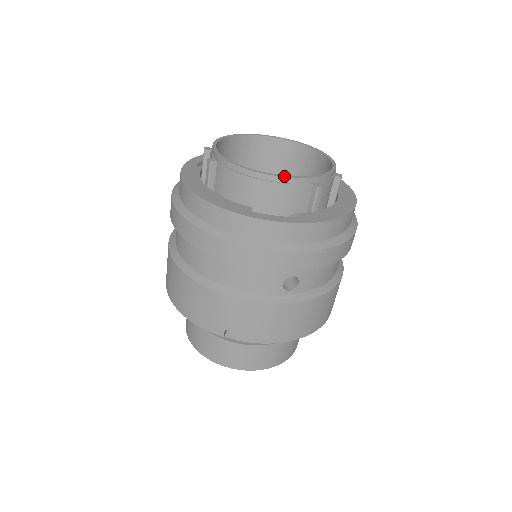
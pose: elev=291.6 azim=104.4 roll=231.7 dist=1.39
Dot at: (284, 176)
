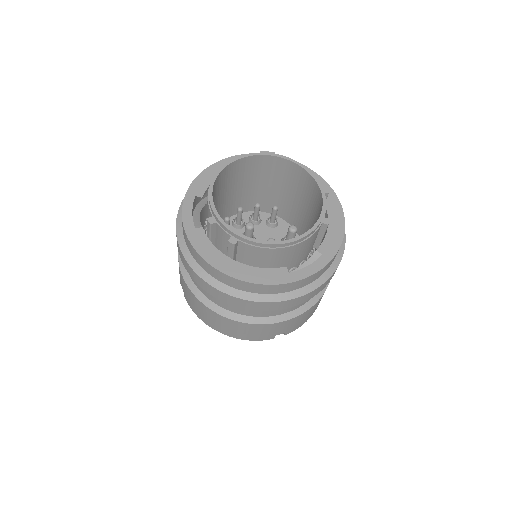
Dot at: (305, 235)
